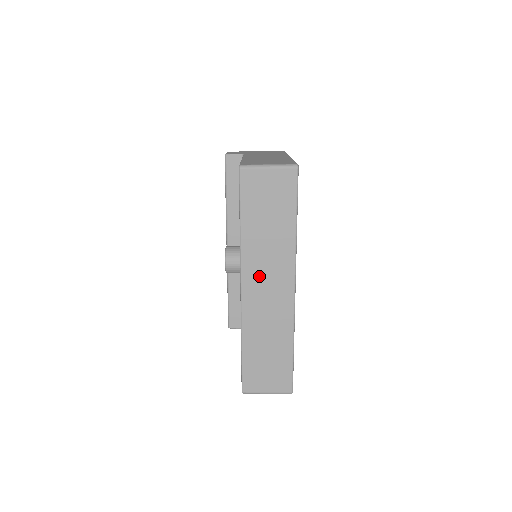
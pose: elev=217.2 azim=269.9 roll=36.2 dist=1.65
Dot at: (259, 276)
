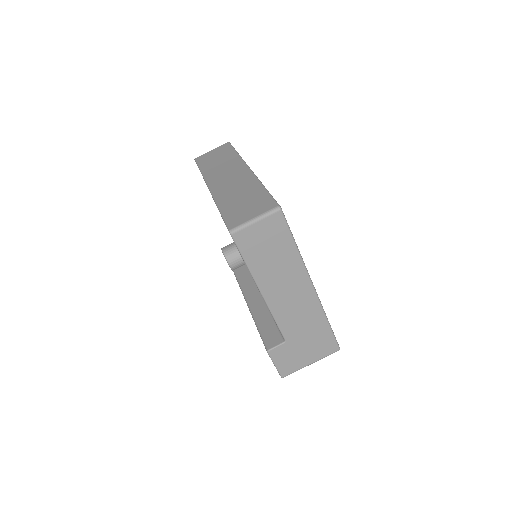
Dot at: (220, 177)
